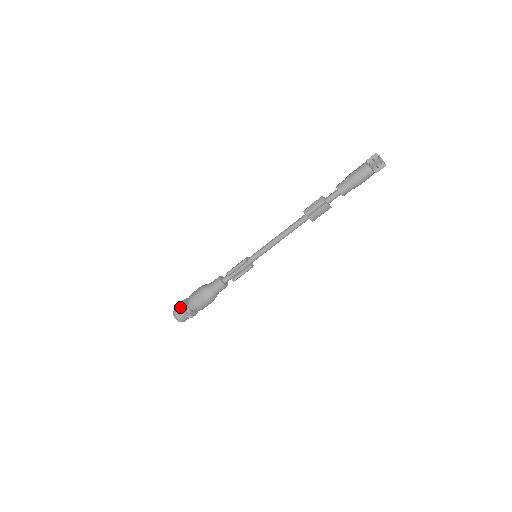
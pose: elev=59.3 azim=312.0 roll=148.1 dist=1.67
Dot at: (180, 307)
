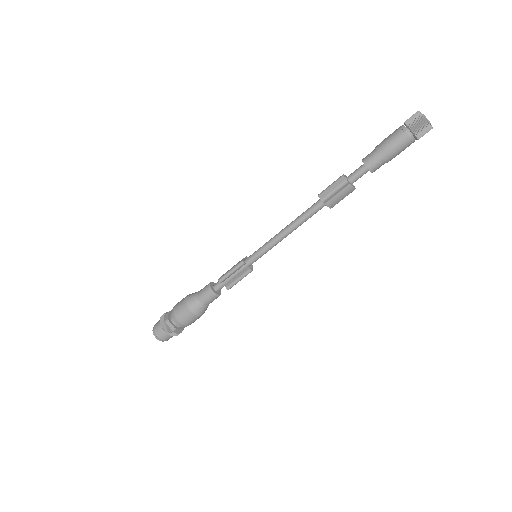
Dot at: (161, 324)
